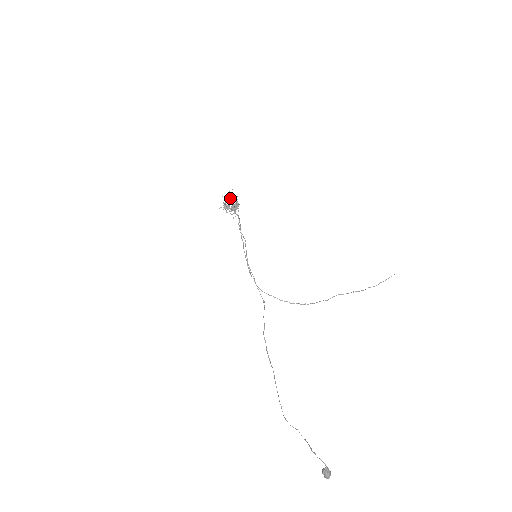
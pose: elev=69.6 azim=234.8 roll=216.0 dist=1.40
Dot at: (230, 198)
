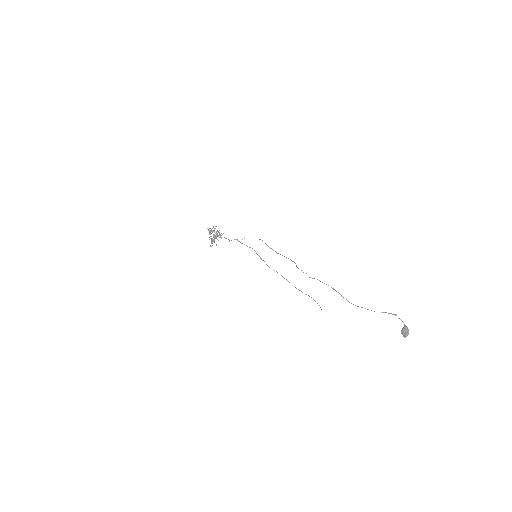
Dot at: (214, 230)
